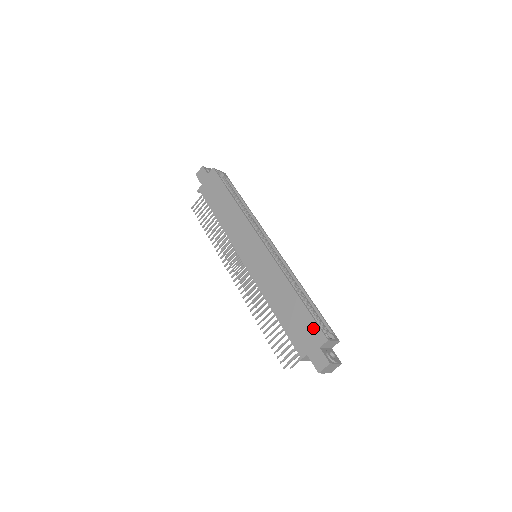
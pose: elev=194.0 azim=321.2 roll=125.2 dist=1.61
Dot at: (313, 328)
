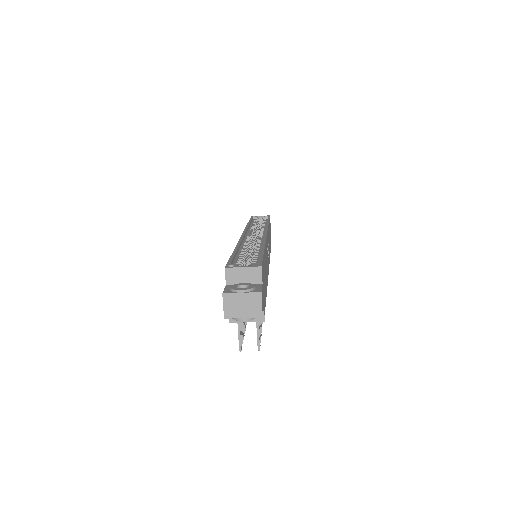
Dot at: occluded
